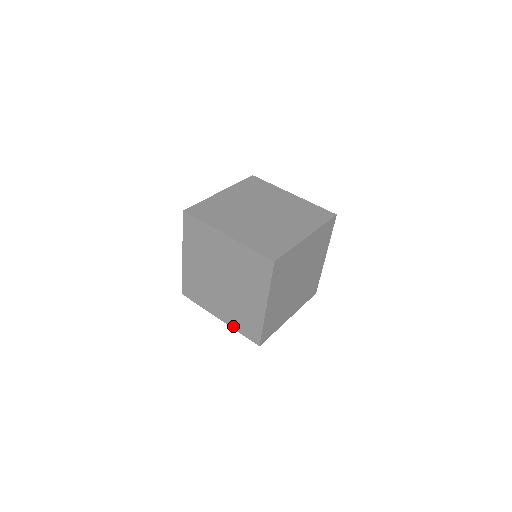
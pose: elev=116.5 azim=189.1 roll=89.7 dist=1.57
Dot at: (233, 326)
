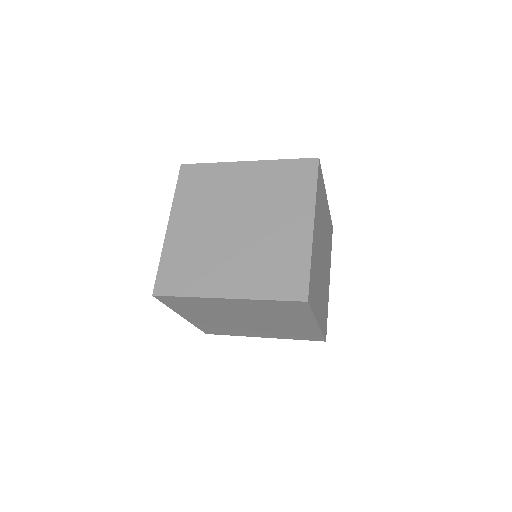
Dot at: (255, 294)
